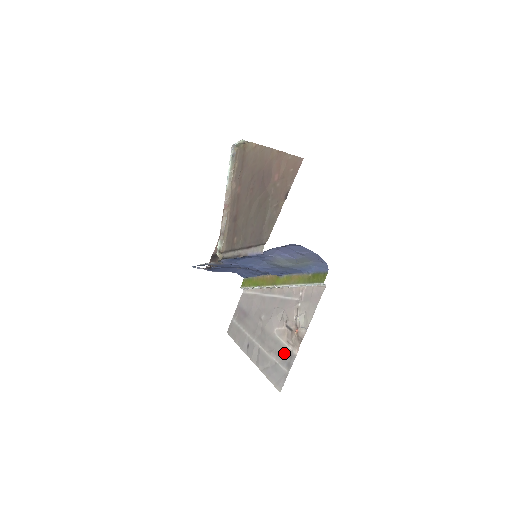
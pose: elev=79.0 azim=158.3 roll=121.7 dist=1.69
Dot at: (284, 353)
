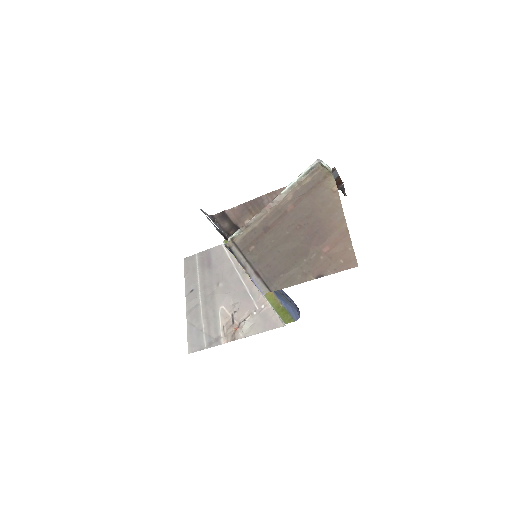
Dot at: (214, 331)
